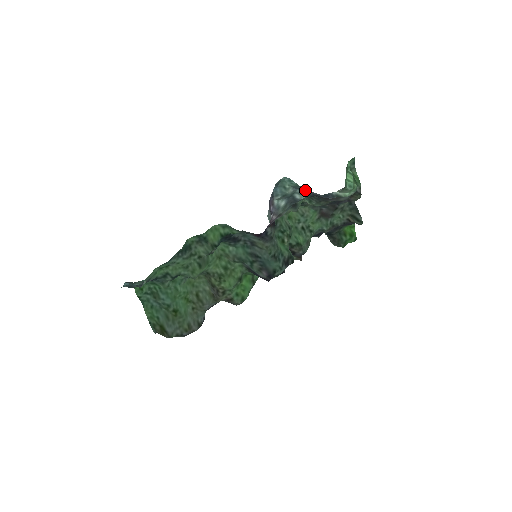
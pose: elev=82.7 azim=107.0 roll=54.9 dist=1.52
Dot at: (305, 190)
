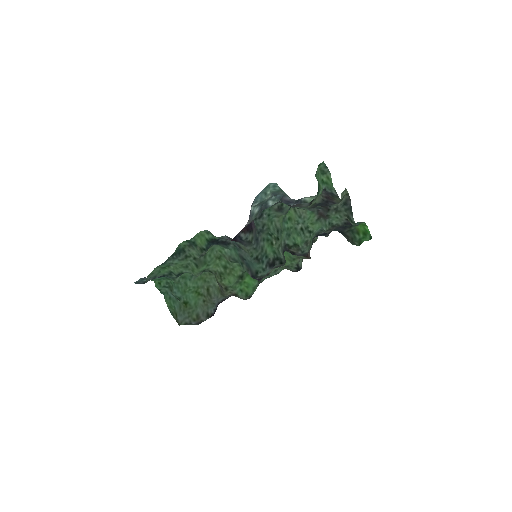
Dot at: (280, 196)
